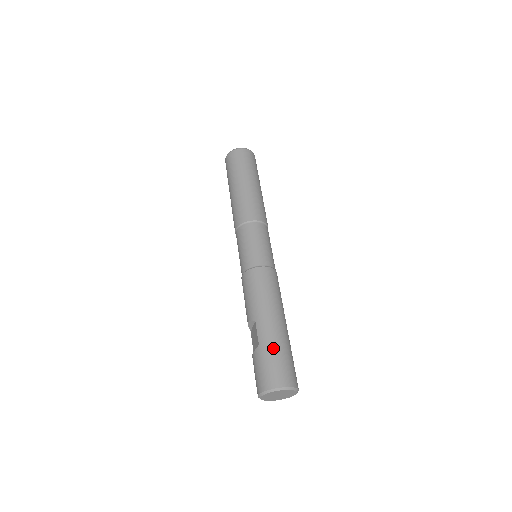
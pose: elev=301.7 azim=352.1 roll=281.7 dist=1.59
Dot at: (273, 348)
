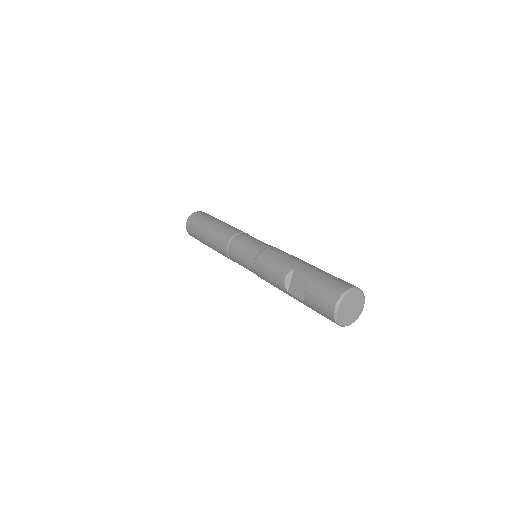
Dot at: (324, 273)
